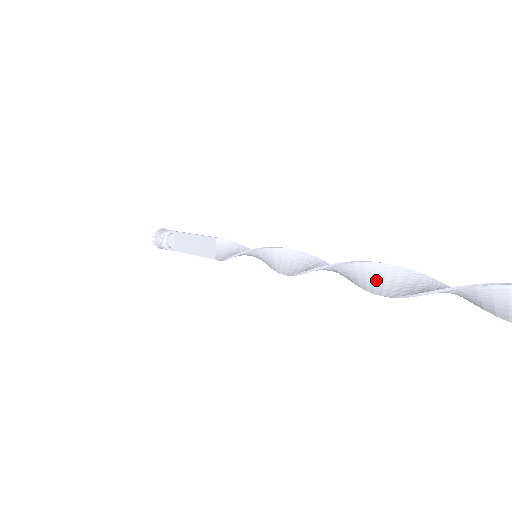
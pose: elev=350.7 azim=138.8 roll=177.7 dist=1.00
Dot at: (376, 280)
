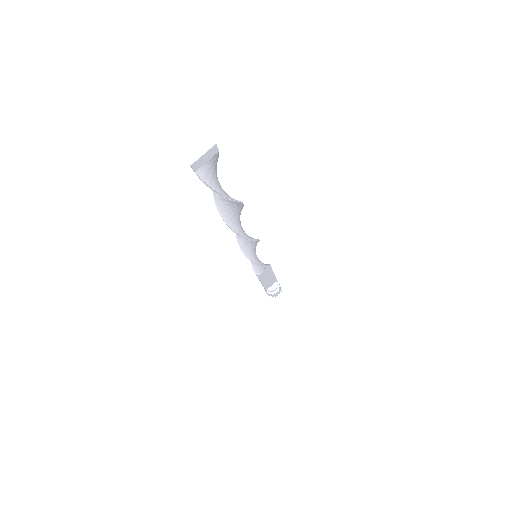
Dot at: (232, 213)
